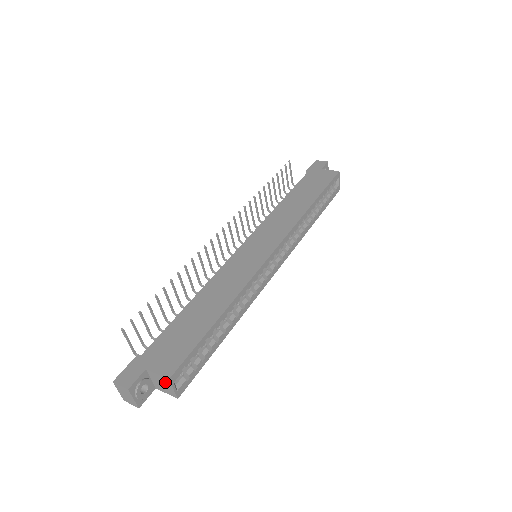
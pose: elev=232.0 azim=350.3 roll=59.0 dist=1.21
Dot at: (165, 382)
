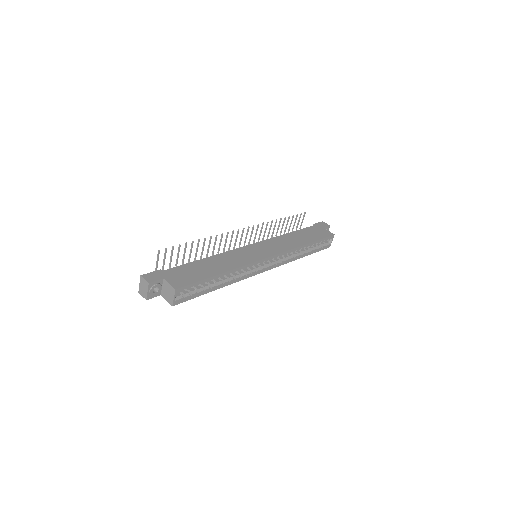
Dot at: (171, 291)
